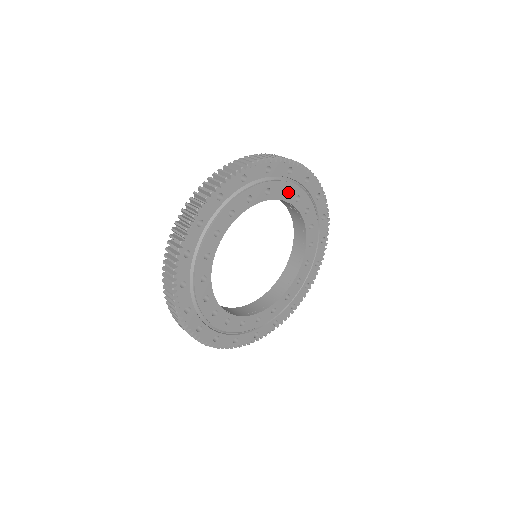
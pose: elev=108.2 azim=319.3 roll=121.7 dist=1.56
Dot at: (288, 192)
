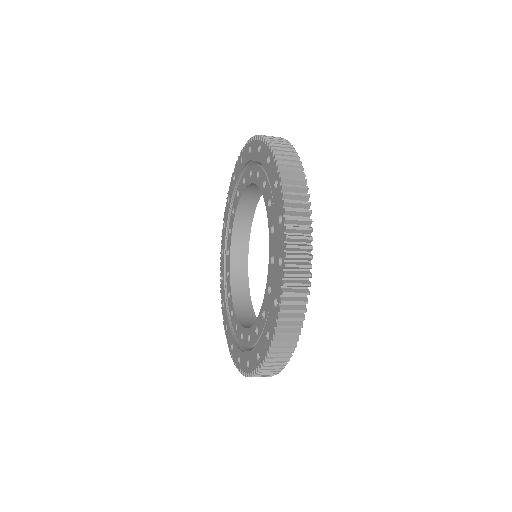
Dot at: occluded
